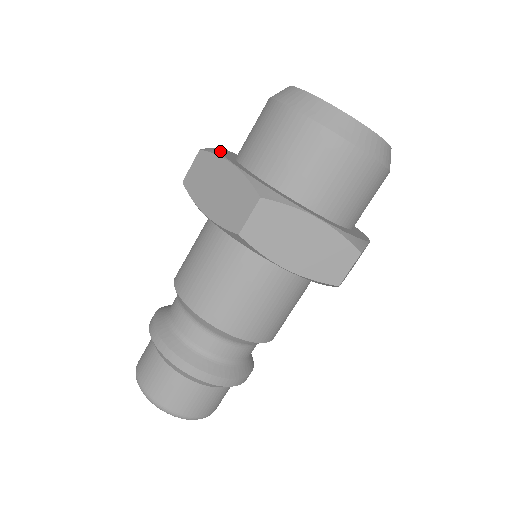
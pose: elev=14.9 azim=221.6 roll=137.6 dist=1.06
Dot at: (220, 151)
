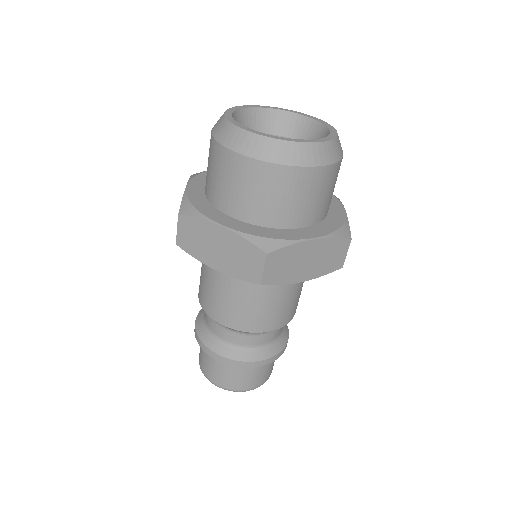
Dot at: (201, 174)
